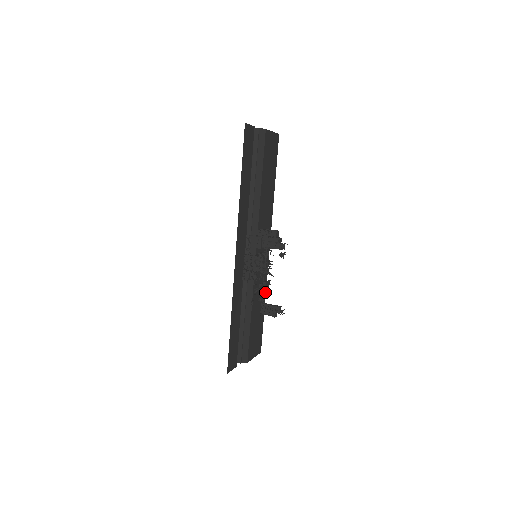
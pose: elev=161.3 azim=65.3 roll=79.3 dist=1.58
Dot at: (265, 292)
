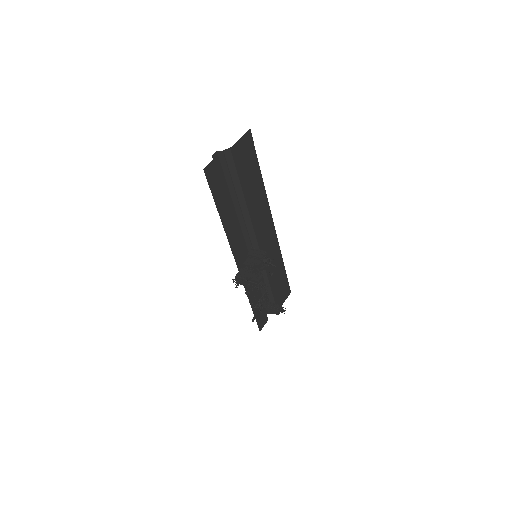
Dot at: (264, 303)
